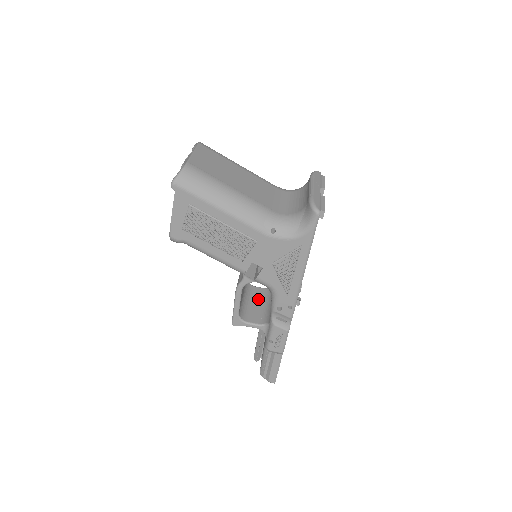
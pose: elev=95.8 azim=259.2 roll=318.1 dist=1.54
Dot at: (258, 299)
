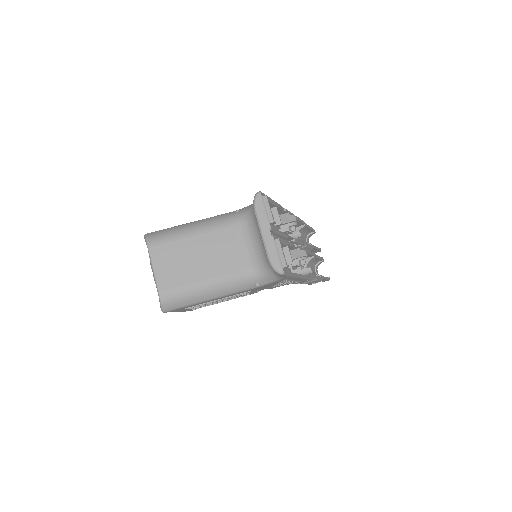
Dot at: occluded
